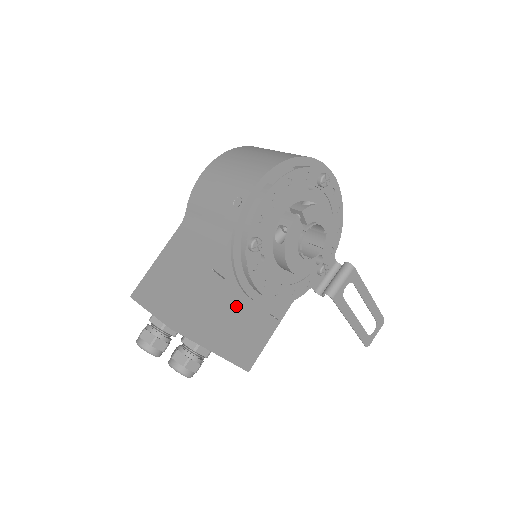
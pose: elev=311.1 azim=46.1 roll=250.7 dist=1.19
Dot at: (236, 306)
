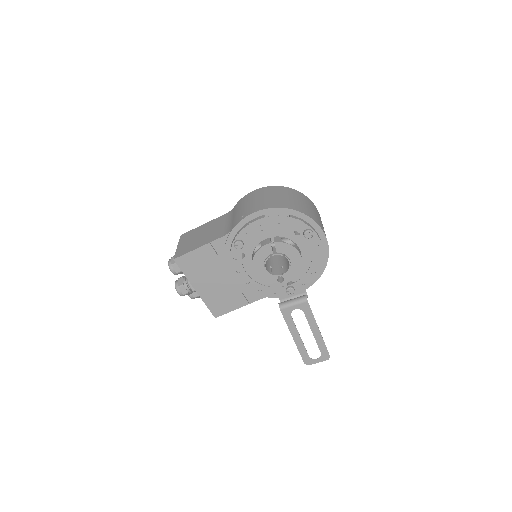
Dot at: (220, 273)
